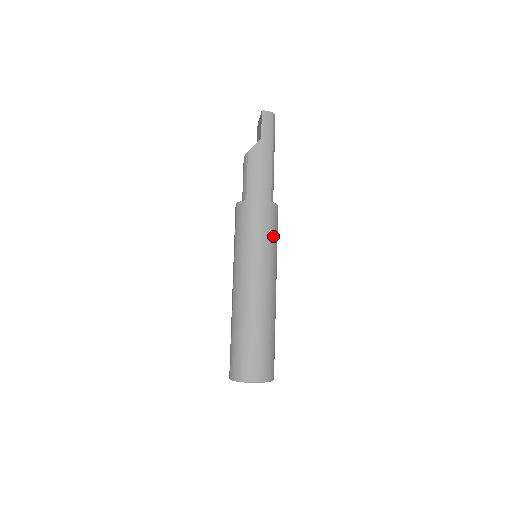
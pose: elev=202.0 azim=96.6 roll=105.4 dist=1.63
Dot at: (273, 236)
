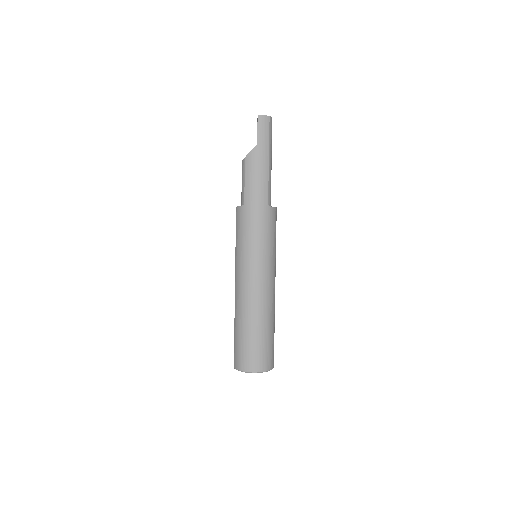
Dot at: (270, 239)
